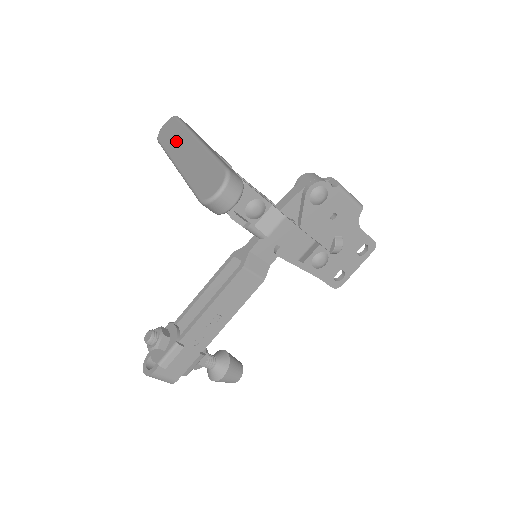
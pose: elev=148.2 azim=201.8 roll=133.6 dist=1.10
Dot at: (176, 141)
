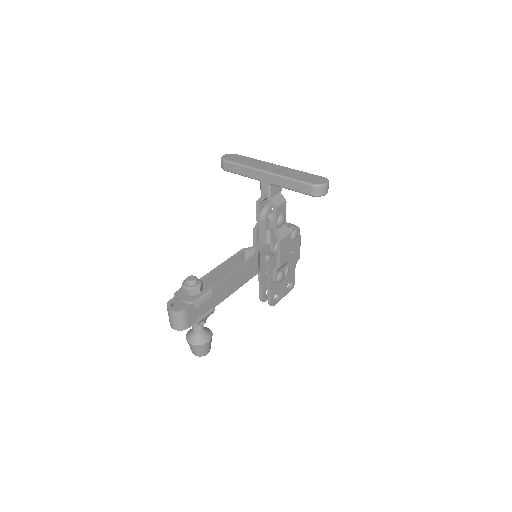
Dot at: (253, 163)
